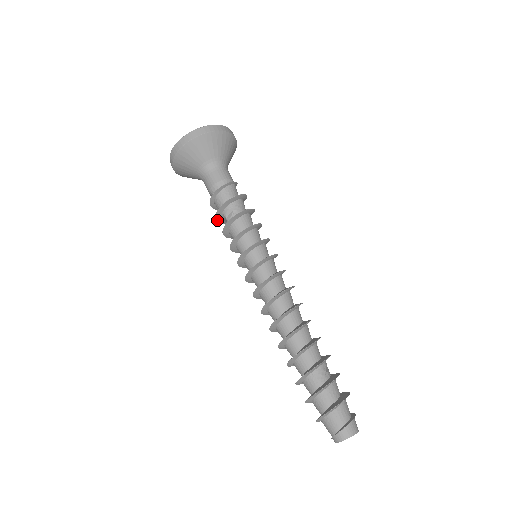
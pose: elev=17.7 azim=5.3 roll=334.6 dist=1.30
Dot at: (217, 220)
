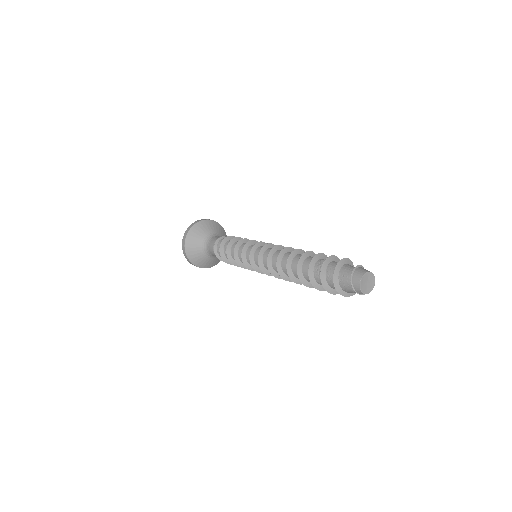
Dot at: occluded
